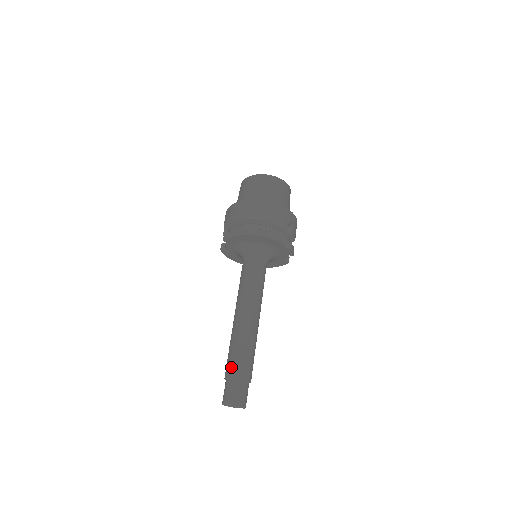
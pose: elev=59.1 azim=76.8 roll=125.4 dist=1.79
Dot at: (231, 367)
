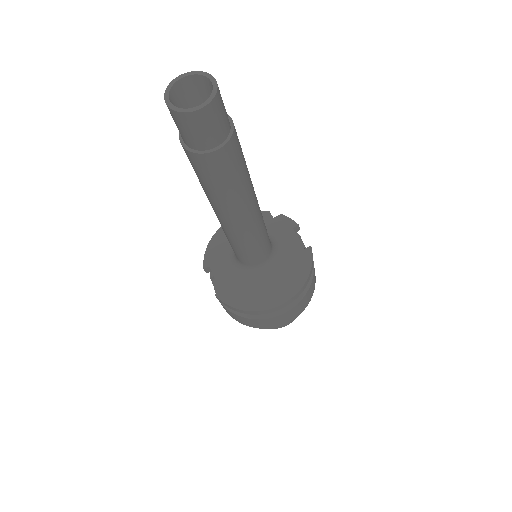
Dot at: occluded
